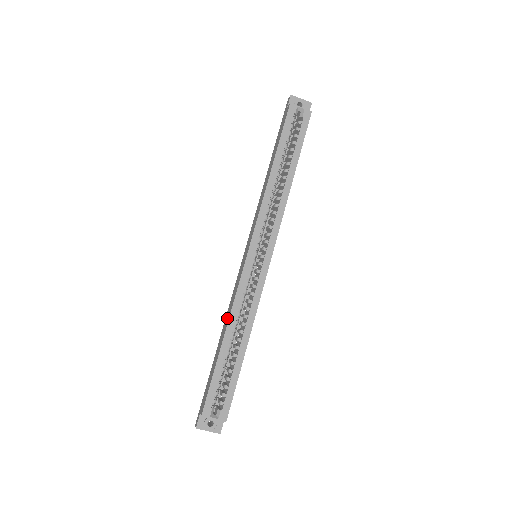
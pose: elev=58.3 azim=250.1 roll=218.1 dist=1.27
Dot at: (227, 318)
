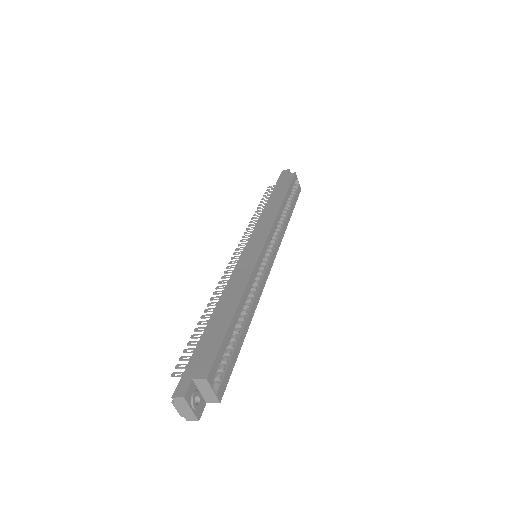
Dot at: (236, 290)
